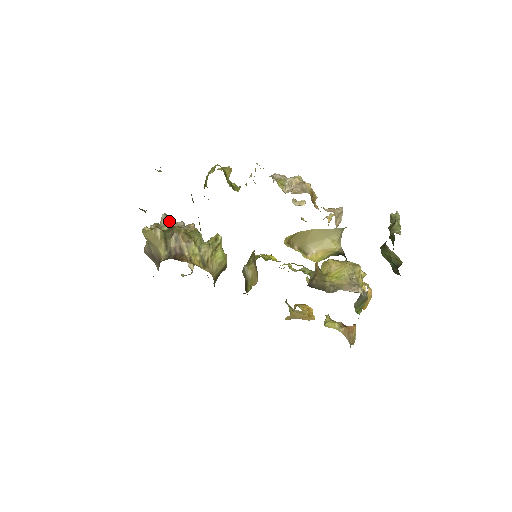
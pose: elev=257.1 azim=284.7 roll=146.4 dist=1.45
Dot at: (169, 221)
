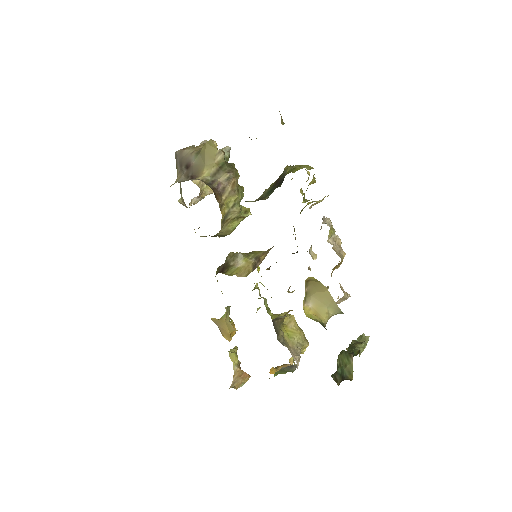
Dot at: (229, 157)
